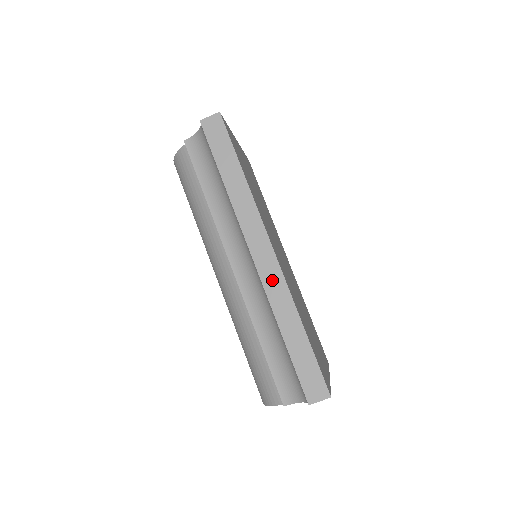
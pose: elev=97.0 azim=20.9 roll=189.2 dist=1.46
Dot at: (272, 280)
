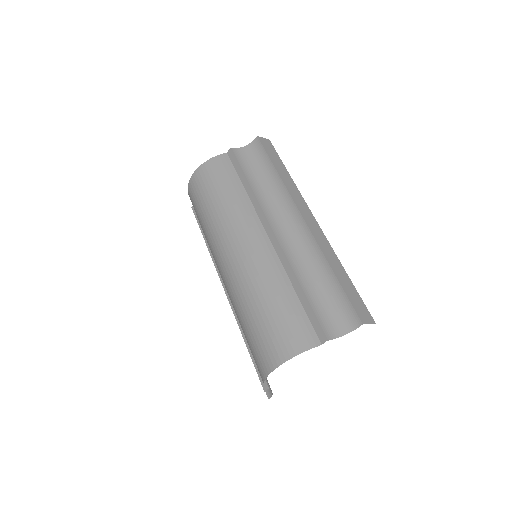
Dot at: (318, 235)
